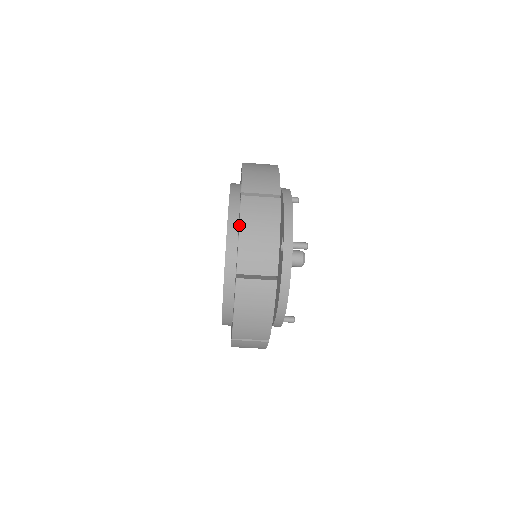
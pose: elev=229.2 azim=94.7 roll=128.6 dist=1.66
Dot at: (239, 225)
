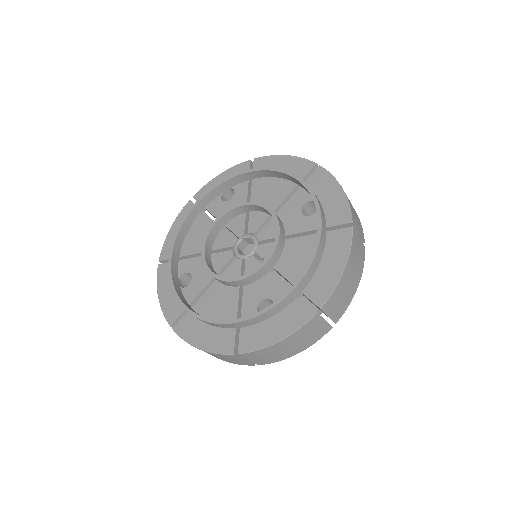
Dot at: (286, 338)
